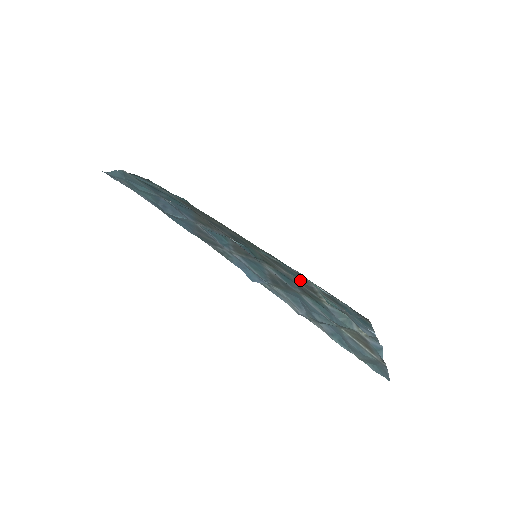
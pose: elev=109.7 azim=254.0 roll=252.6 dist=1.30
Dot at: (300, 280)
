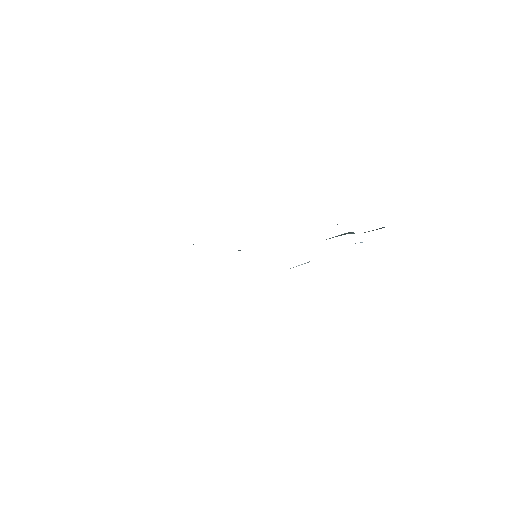
Dot at: occluded
